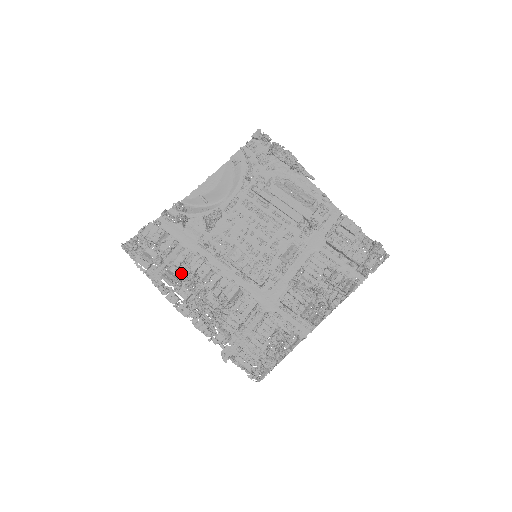
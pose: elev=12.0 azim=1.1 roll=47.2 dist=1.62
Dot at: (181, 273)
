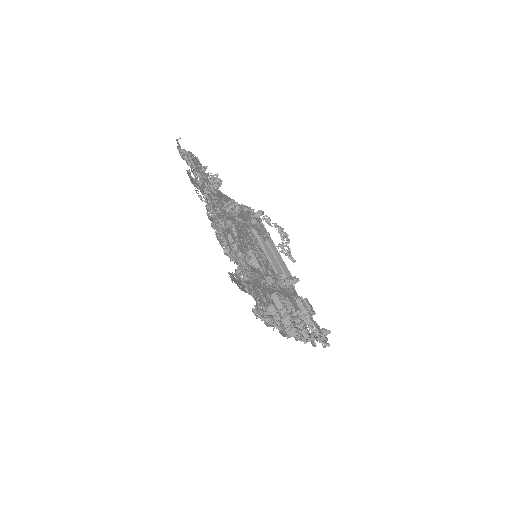
Dot at: occluded
